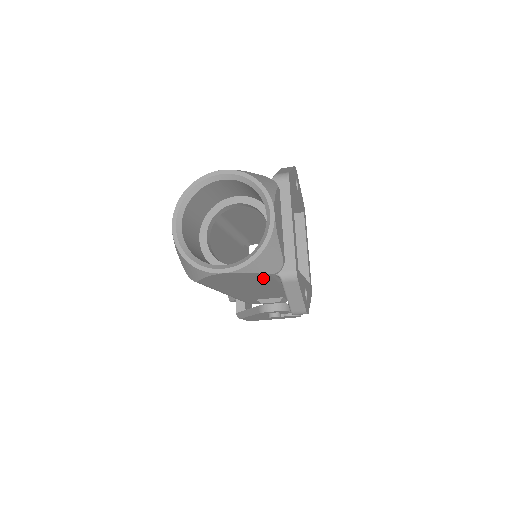
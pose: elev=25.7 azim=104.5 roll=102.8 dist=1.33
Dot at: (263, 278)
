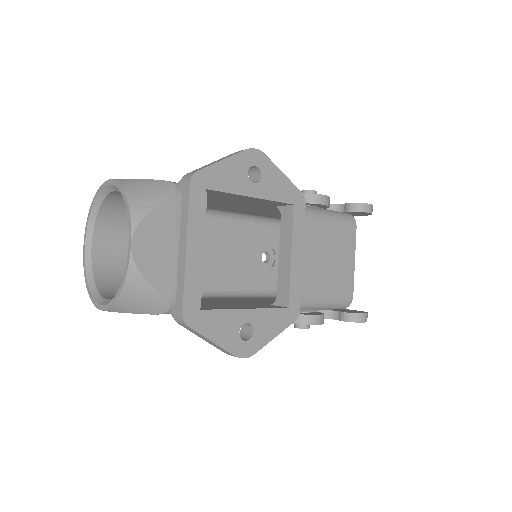
Dot at: occluded
